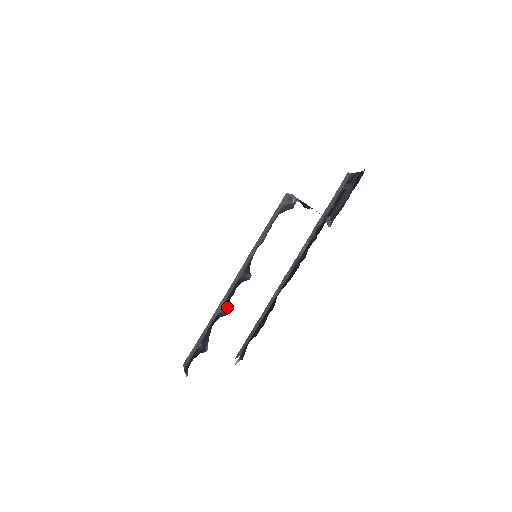
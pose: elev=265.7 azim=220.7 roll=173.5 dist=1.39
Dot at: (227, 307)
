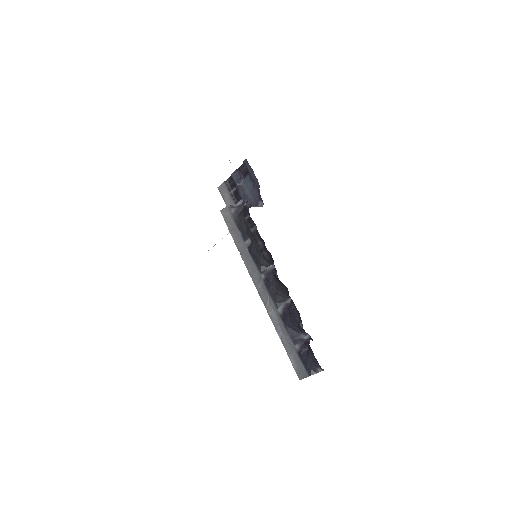
Dot at: (282, 301)
